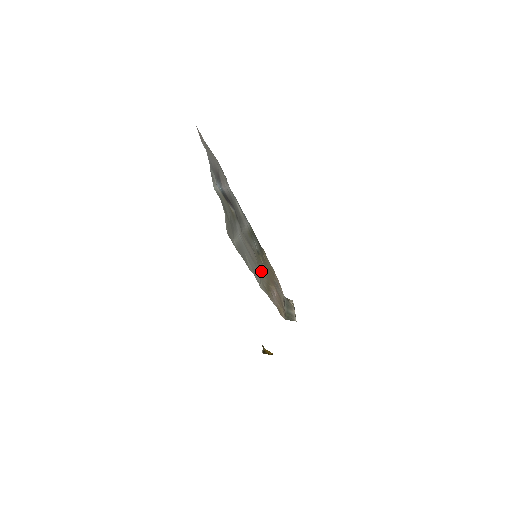
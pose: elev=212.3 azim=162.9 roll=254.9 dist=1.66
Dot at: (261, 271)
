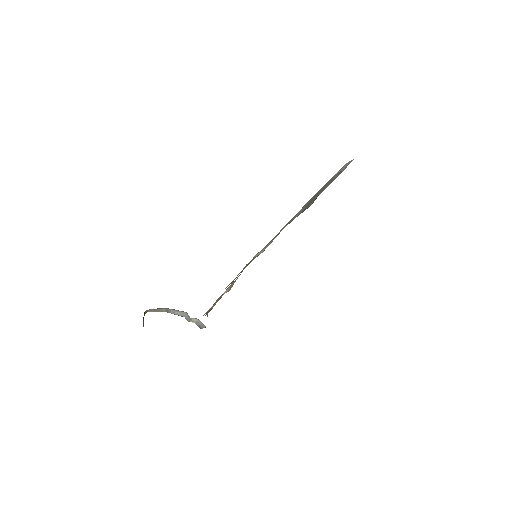
Dot at: occluded
